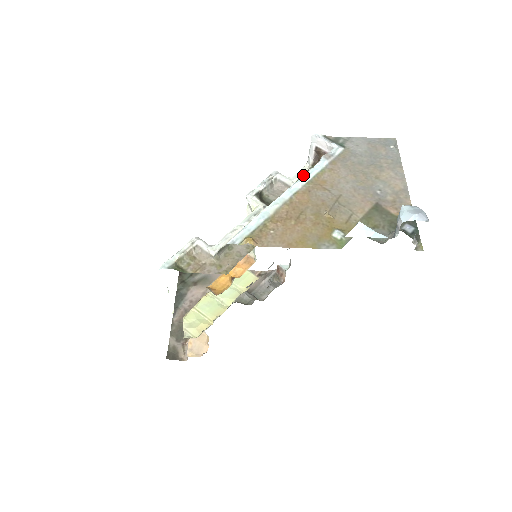
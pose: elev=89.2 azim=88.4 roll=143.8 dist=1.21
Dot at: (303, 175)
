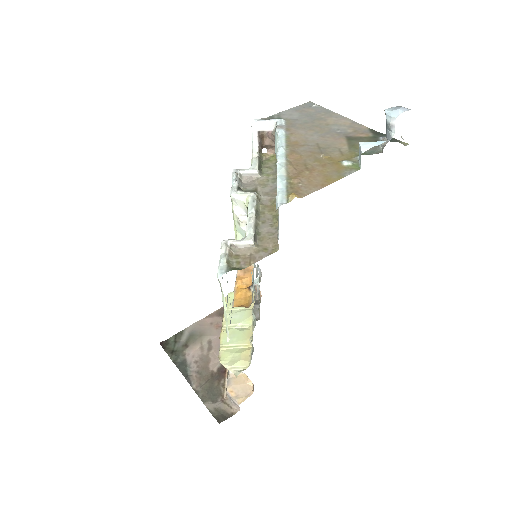
Dot at: (258, 162)
